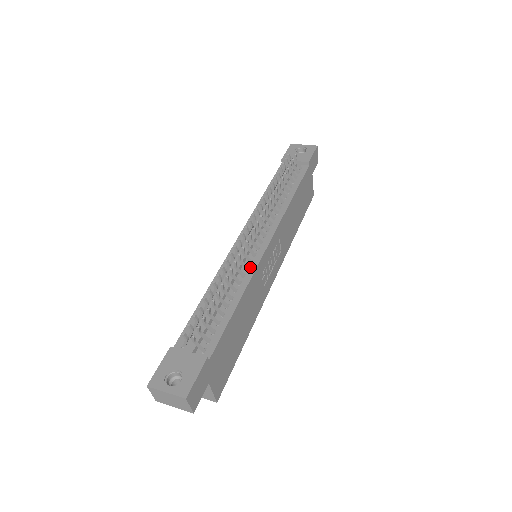
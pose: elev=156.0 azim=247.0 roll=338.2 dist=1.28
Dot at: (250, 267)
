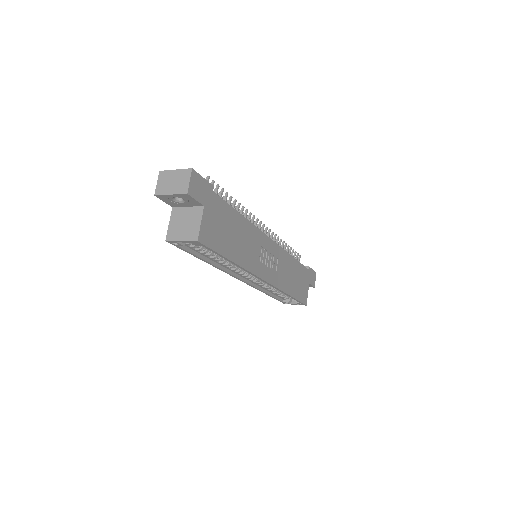
Dot at: occluded
